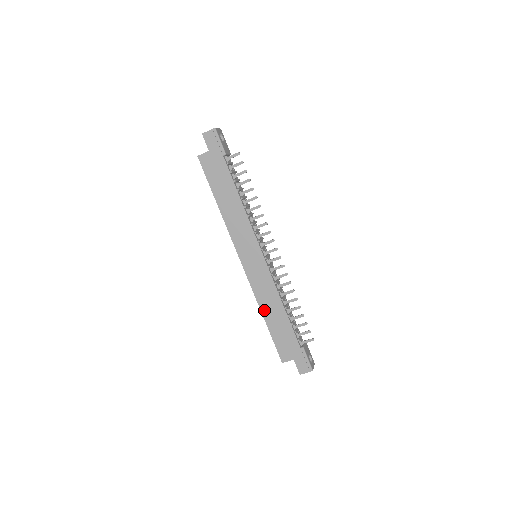
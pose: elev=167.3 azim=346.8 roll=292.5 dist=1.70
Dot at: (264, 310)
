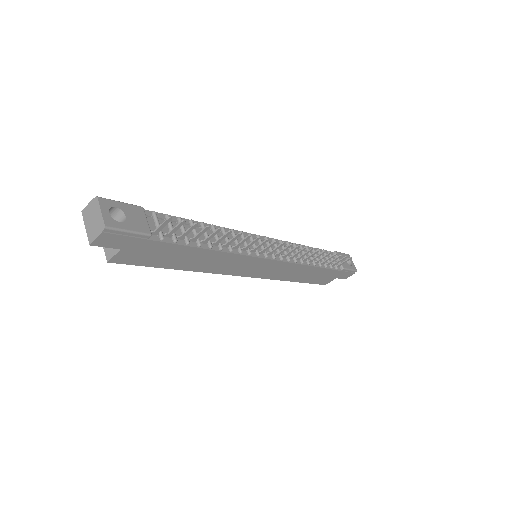
Dot at: (292, 279)
